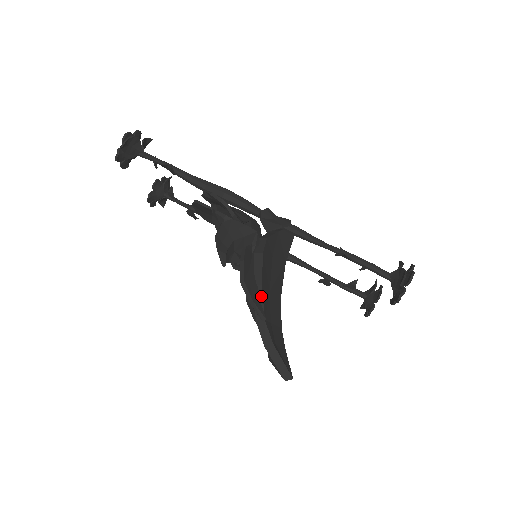
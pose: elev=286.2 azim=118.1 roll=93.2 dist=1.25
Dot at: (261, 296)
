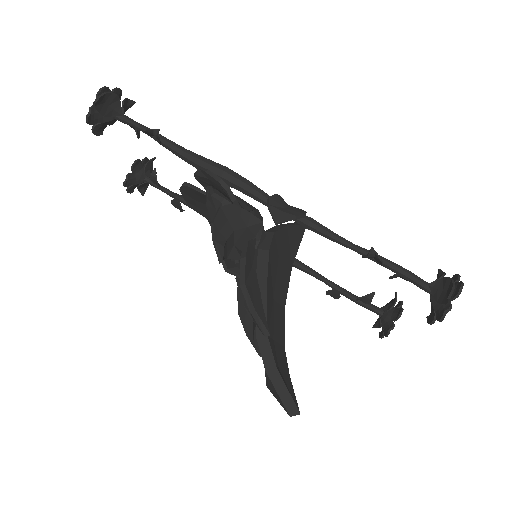
Dot at: (265, 305)
